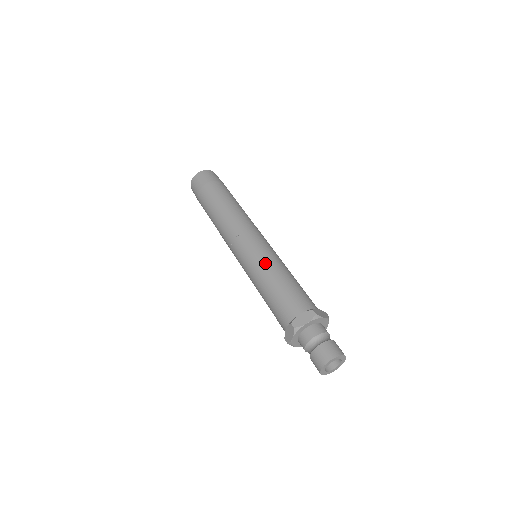
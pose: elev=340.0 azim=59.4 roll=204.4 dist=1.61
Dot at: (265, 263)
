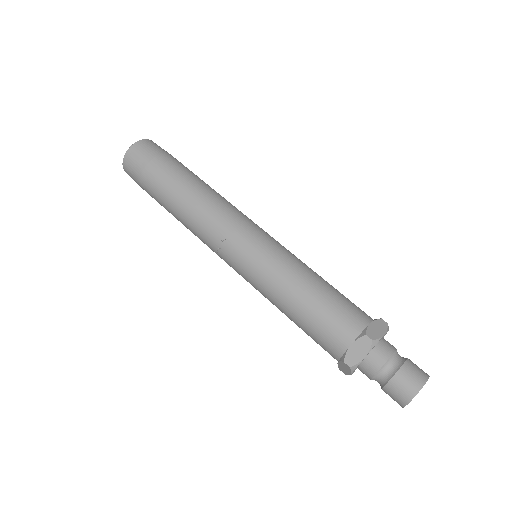
Dot at: (274, 277)
